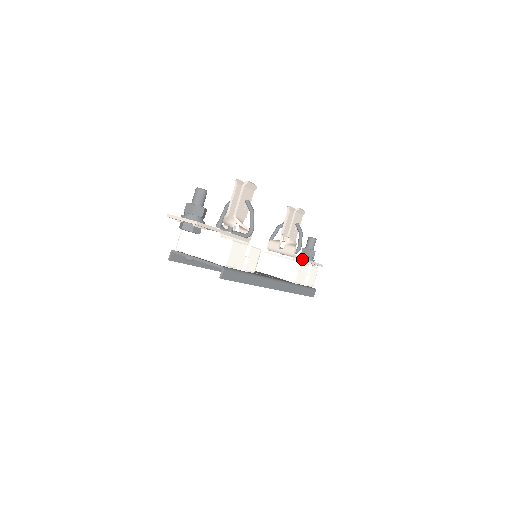
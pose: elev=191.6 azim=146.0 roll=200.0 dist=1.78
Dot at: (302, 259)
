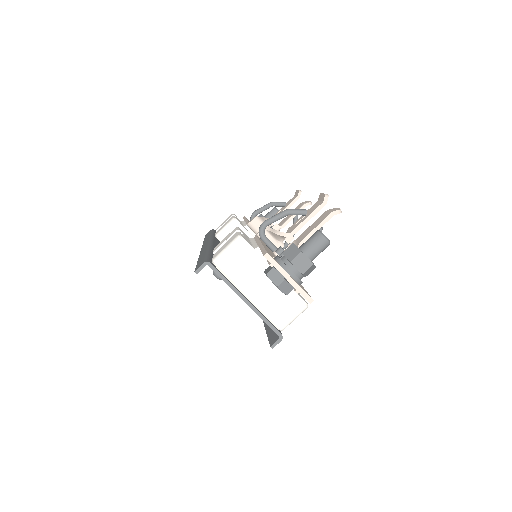
Dot at: occluded
